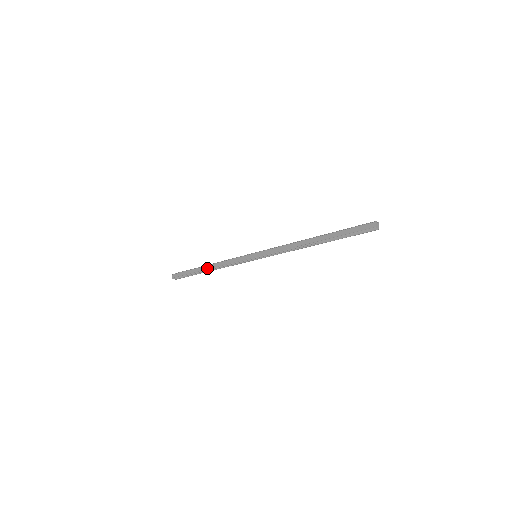
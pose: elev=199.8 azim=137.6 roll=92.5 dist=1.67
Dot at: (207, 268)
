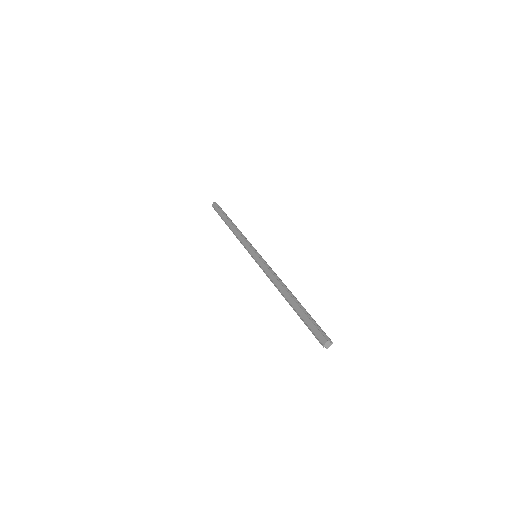
Dot at: (229, 225)
